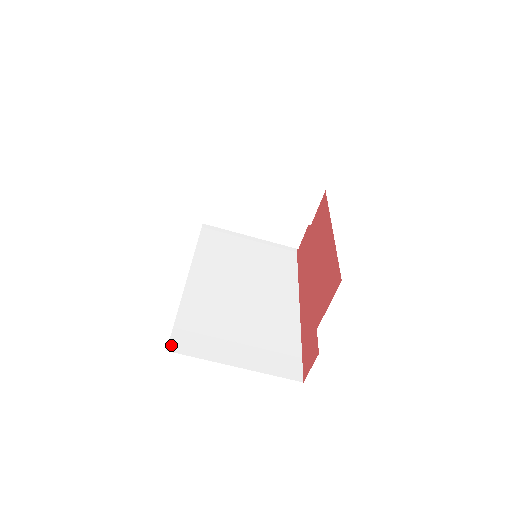
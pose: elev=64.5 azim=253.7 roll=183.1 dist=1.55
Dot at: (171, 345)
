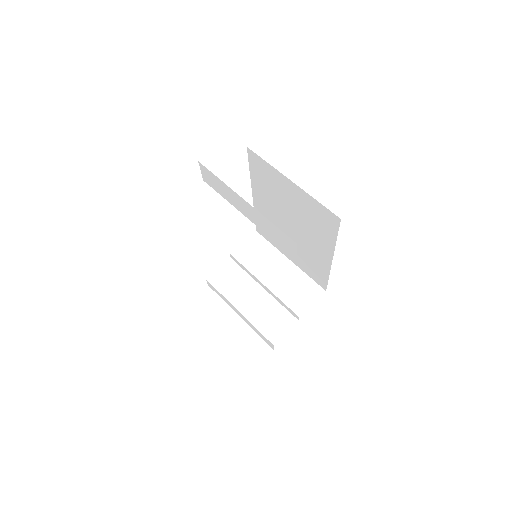
Dot at: occluded
